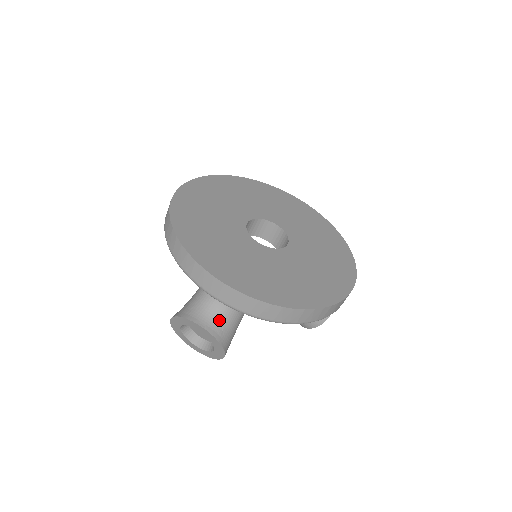
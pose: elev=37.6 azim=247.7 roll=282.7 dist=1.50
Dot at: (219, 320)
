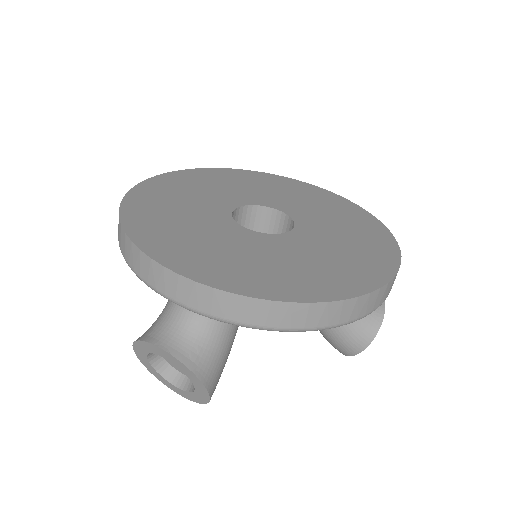
Dot at: (191, 339)
